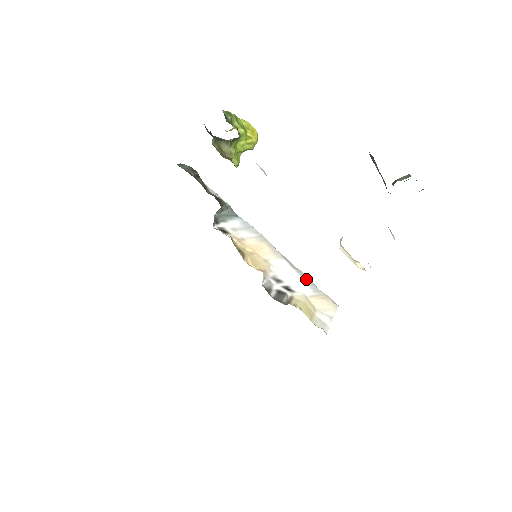
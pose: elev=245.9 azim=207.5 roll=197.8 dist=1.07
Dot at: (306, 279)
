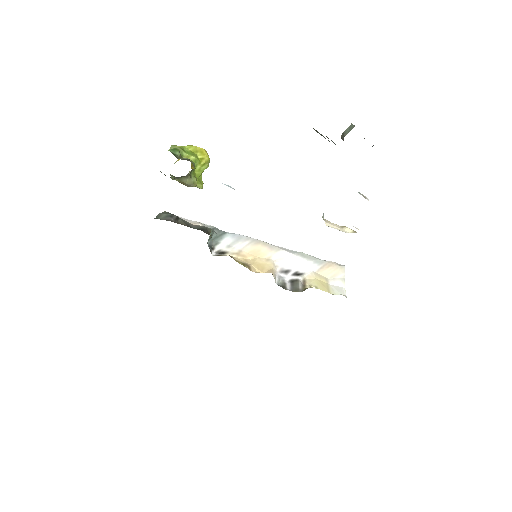
Dot at: (307, 257)
